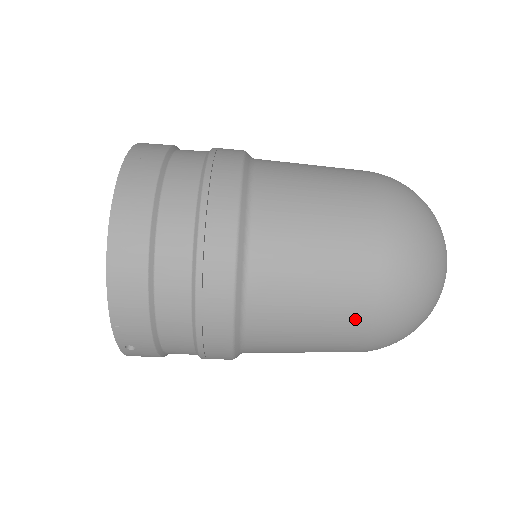
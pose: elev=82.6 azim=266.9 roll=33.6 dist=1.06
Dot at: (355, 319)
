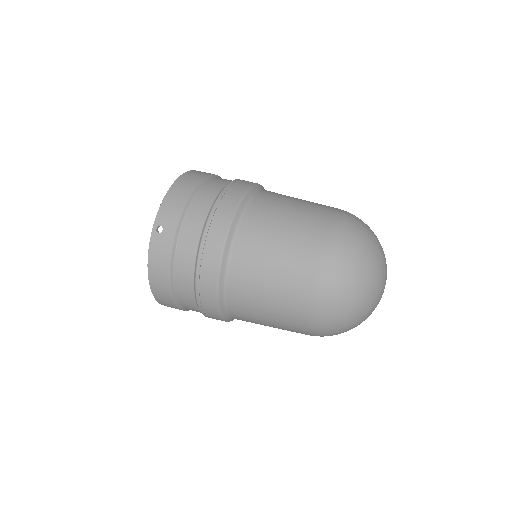
Dot at: (312, 236)
